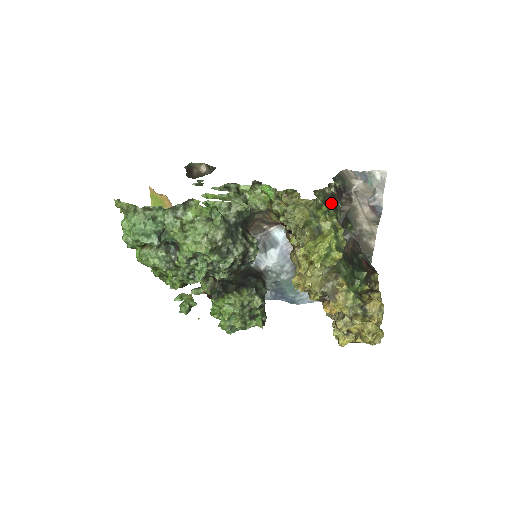
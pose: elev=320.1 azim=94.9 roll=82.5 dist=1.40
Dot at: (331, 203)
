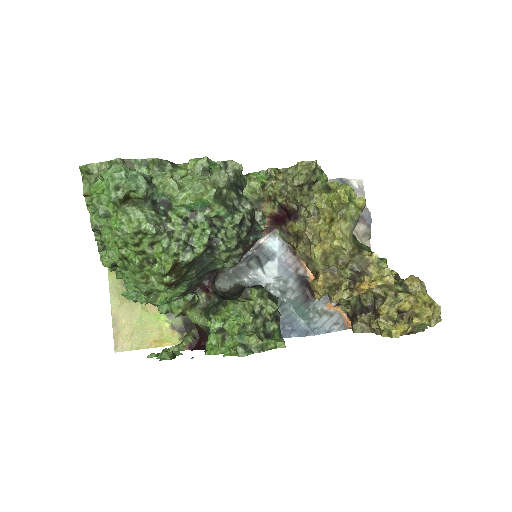
Dot at: occluded
